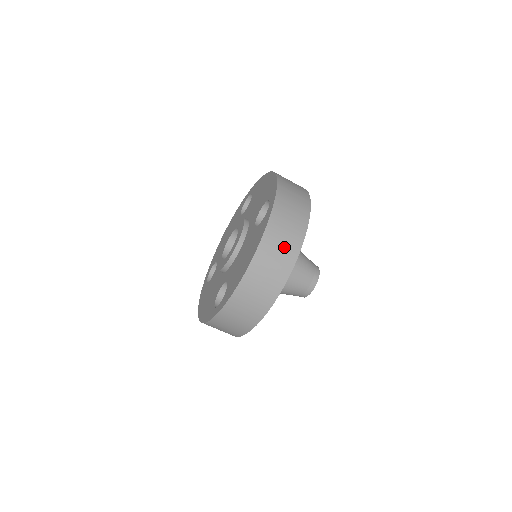
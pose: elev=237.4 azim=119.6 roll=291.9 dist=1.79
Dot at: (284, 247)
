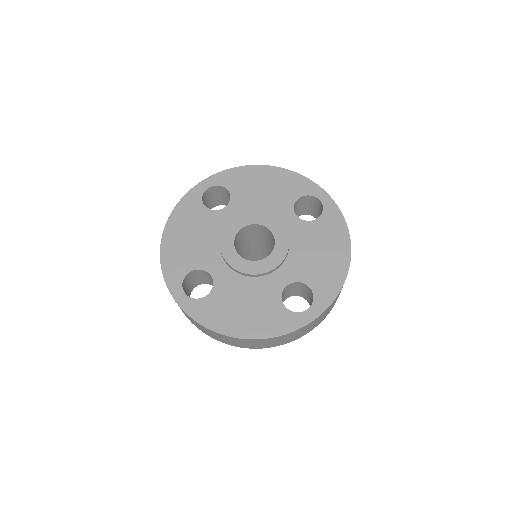
Dot at: occluded
